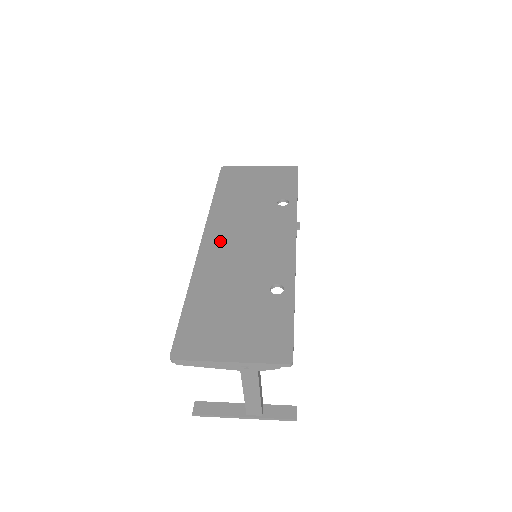
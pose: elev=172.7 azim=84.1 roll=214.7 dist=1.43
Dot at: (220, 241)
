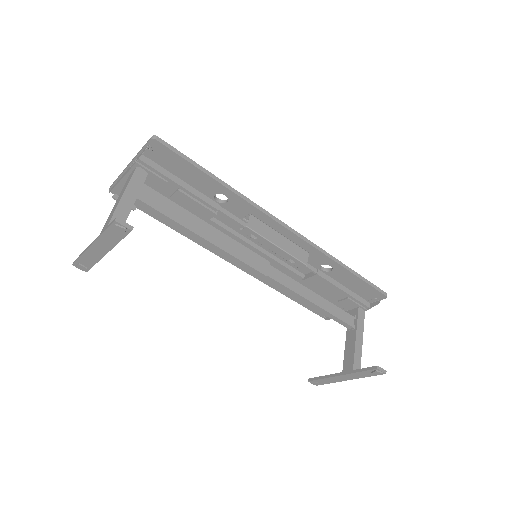
Dot at: occluded
